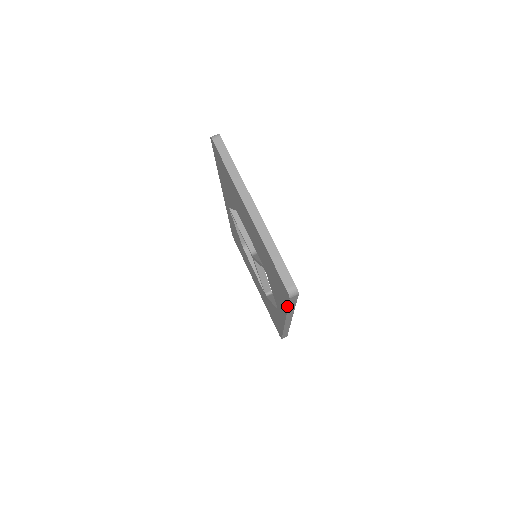
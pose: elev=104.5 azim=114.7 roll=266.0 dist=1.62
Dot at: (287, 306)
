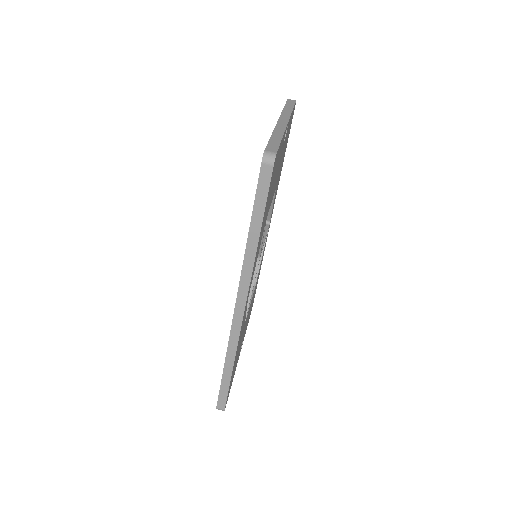
Dot at: occluded
